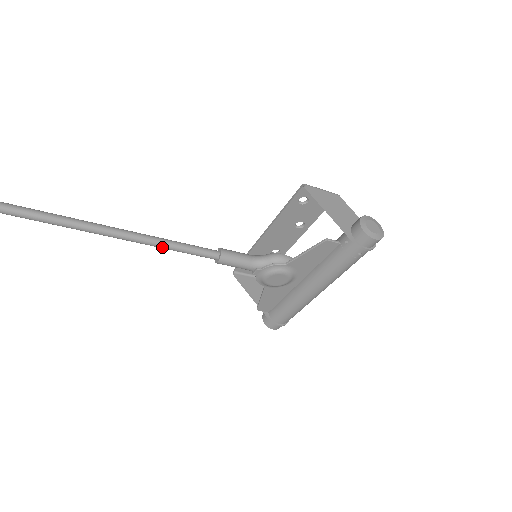
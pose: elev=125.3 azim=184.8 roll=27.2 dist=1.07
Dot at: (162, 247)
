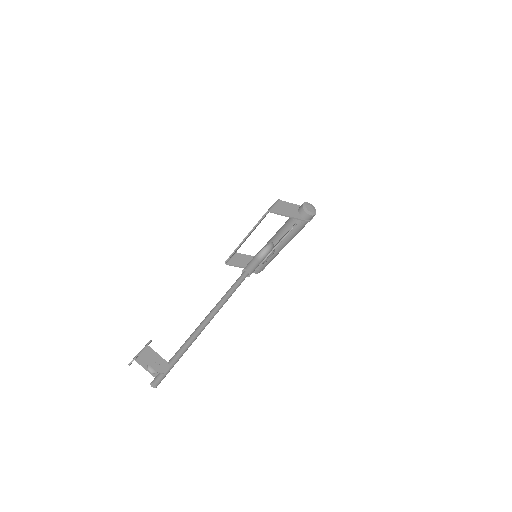
Dot at: occluded
